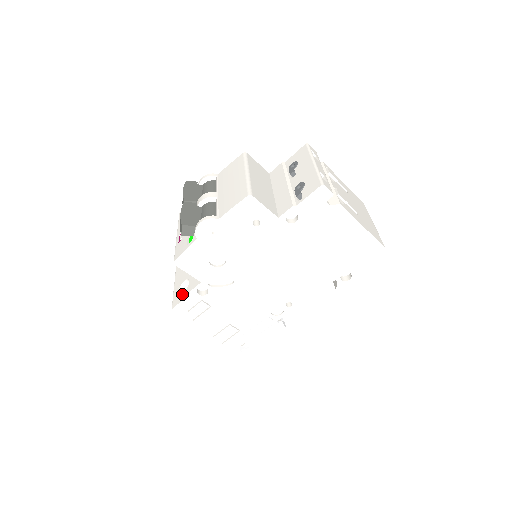
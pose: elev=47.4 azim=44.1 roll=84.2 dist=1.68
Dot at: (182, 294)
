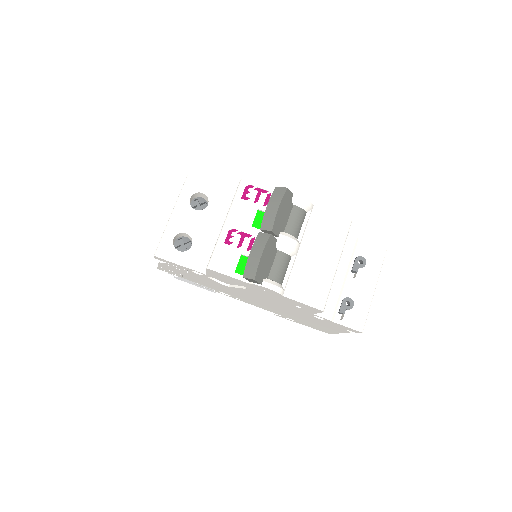
Dot at: (176, 253)
